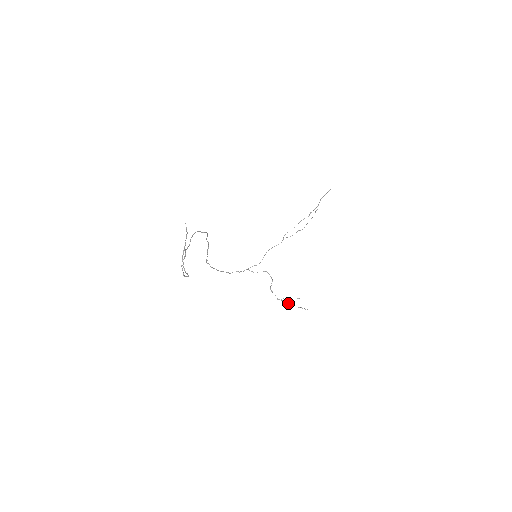
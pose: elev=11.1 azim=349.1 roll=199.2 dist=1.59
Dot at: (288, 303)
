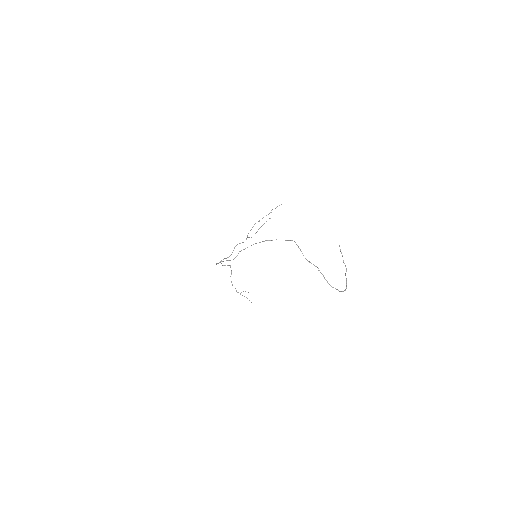
Dot at: occluded
